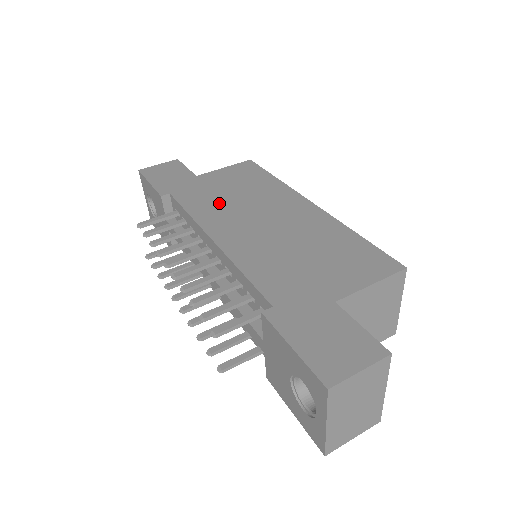
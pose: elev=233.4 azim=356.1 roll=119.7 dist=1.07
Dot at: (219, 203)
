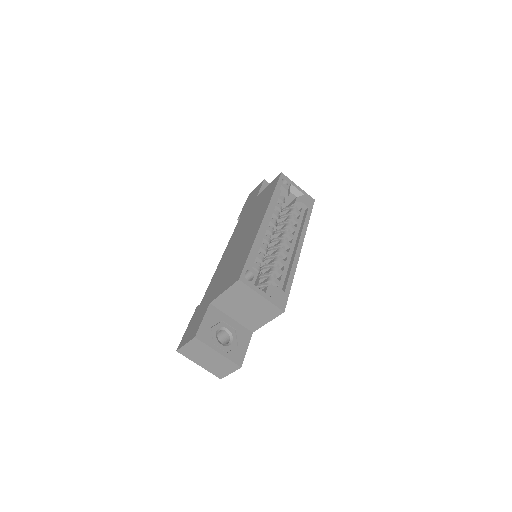
Dot at: (243, 224)
